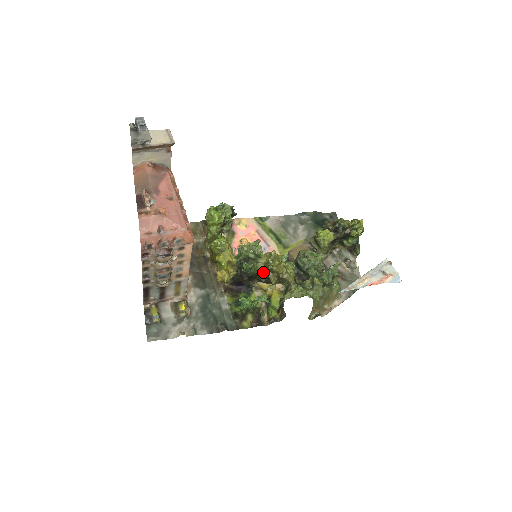
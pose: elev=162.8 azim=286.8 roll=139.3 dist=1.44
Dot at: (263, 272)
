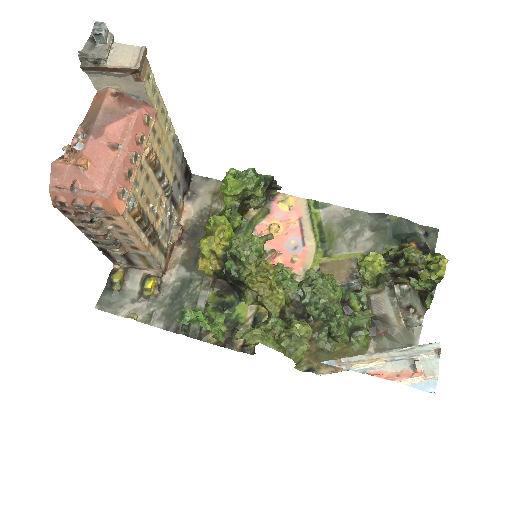
Dot at: occluded
